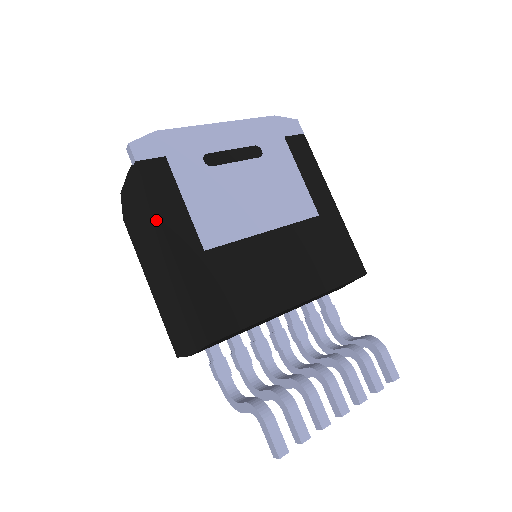
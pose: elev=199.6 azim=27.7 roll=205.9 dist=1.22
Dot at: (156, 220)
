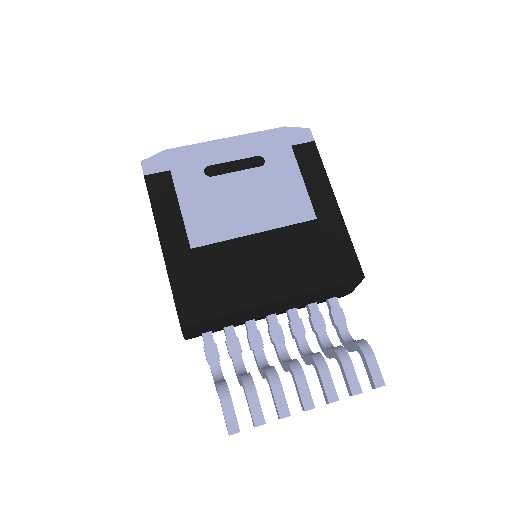
Dot at: (155, 223)
